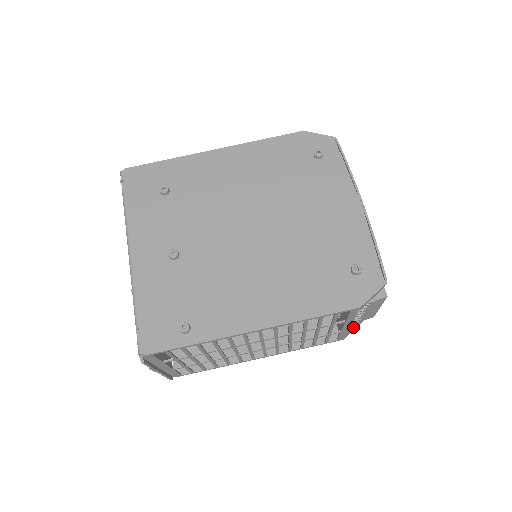
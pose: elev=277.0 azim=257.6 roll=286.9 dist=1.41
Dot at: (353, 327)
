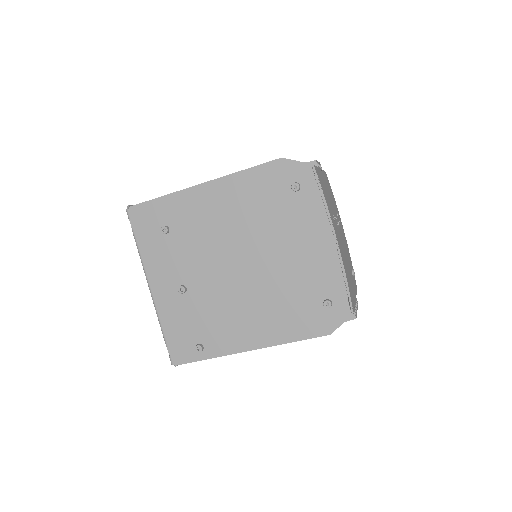
Dot at: occluded
